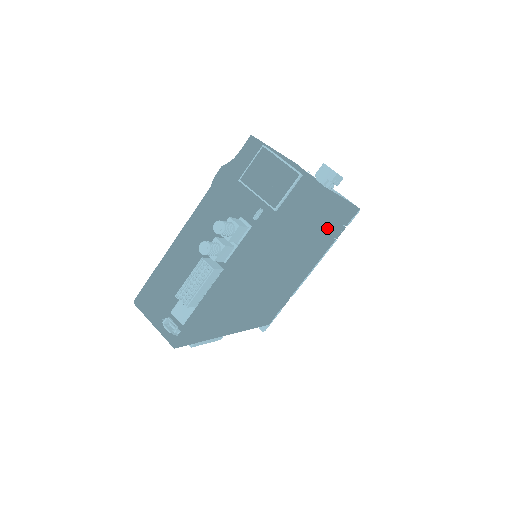
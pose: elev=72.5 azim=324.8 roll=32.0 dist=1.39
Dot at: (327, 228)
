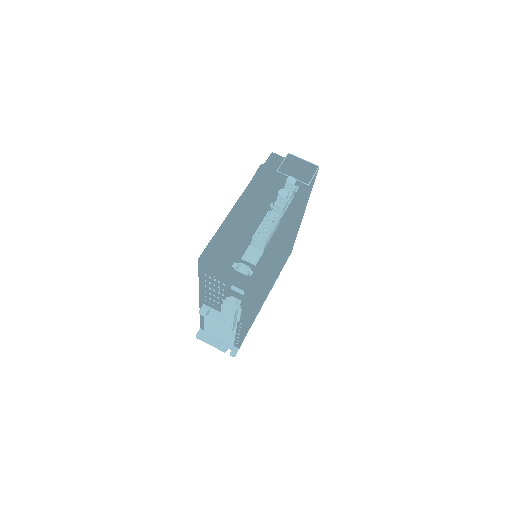
Dot at: (288, 249)
